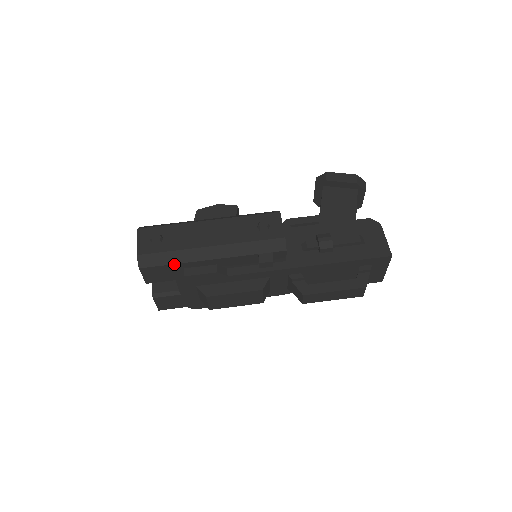
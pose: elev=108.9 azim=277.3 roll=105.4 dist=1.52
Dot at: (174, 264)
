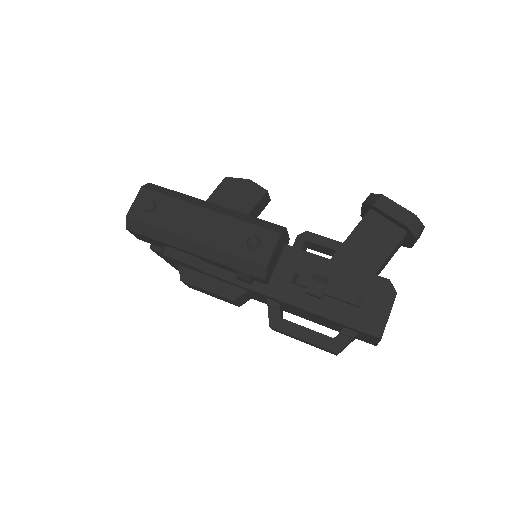
Dot at: (156, 240)
